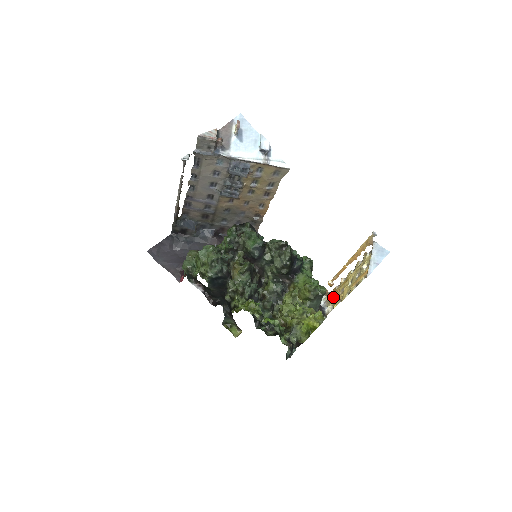
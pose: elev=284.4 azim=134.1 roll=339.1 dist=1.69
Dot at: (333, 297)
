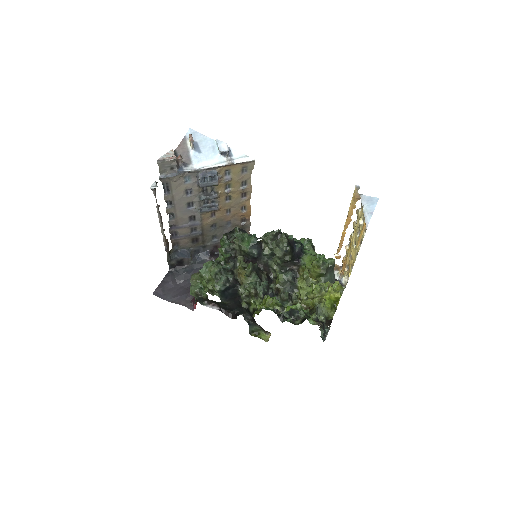
Dot at: (345, 267)
